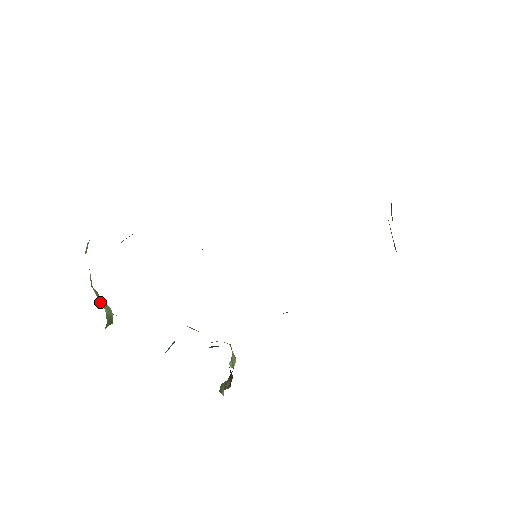
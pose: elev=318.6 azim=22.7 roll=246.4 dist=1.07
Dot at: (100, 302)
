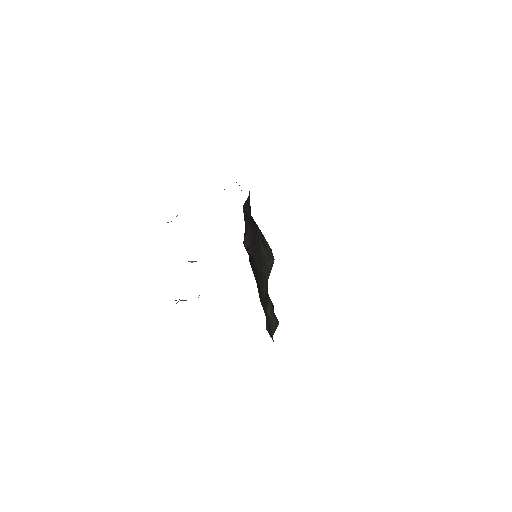
Dot at: occluded
